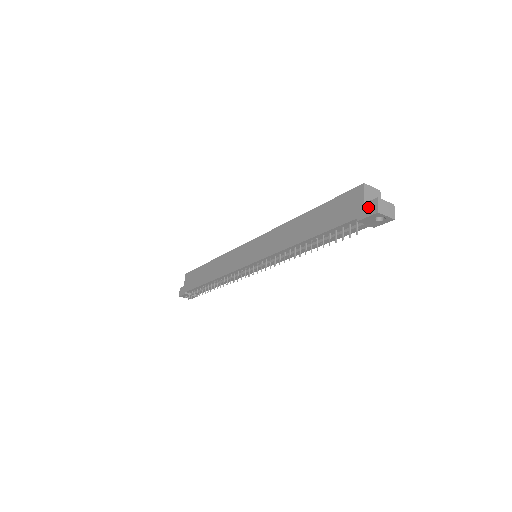
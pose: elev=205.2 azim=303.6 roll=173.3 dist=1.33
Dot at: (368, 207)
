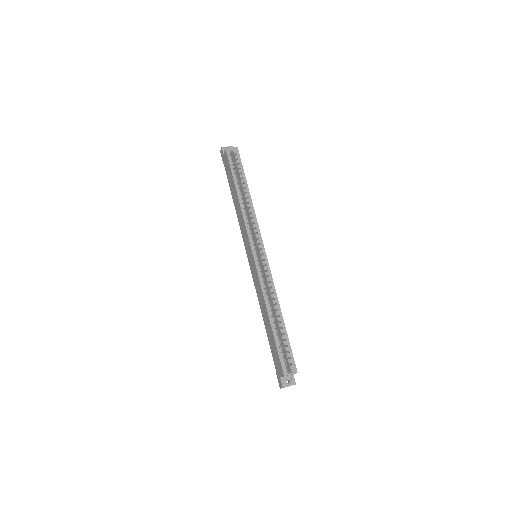
Dot at: (280, 381)
